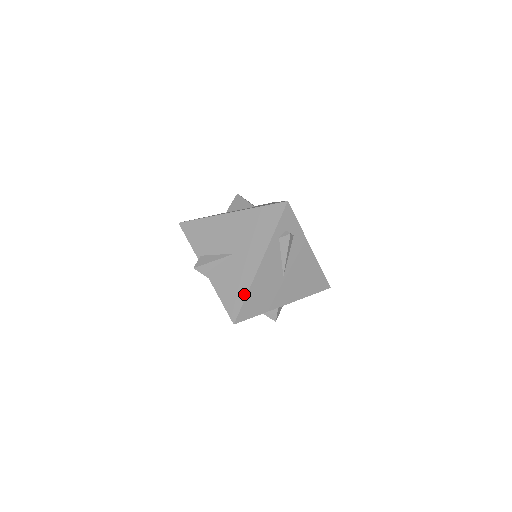
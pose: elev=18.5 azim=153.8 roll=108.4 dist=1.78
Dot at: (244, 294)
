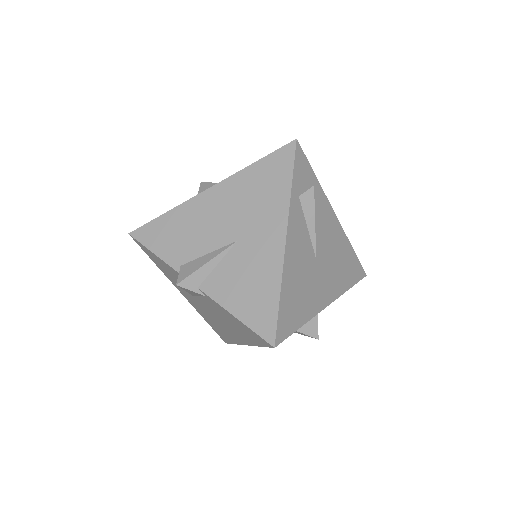
Dot at: (275, 293)
